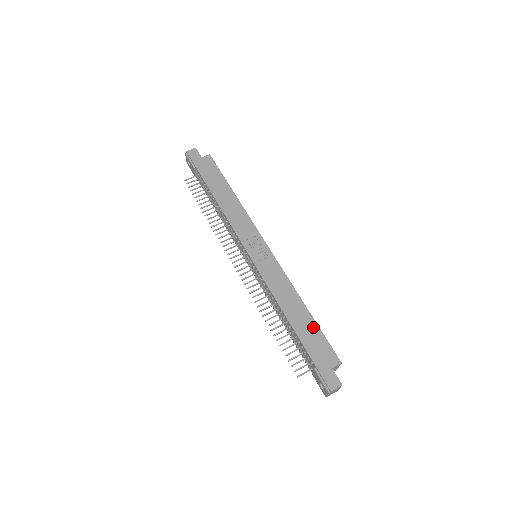
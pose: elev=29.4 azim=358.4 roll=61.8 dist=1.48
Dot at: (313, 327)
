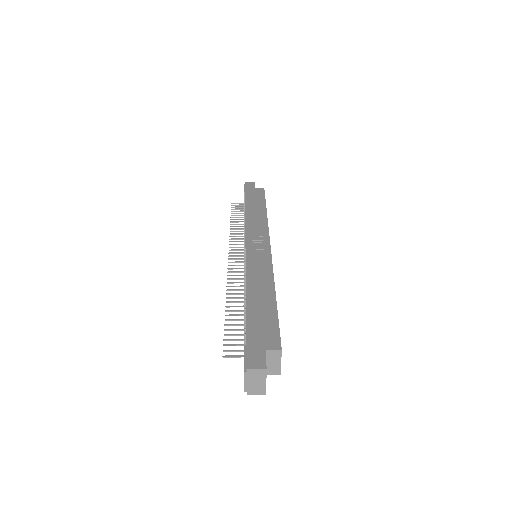
Dot at: (270, 310)
